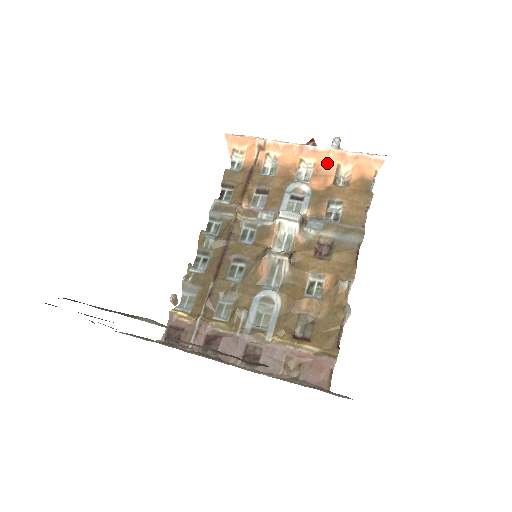
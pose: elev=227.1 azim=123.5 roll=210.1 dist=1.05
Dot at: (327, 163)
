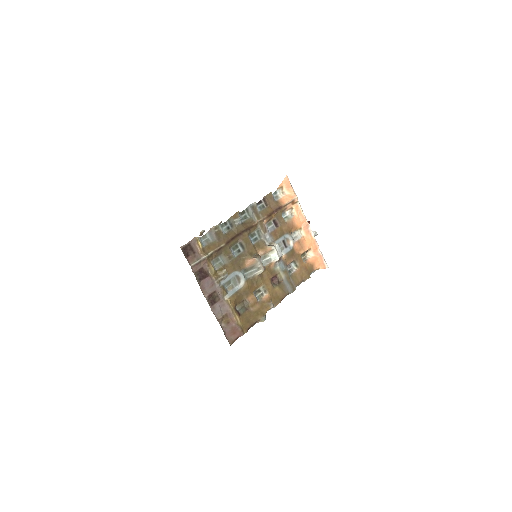
Dot at: (308, 243)
